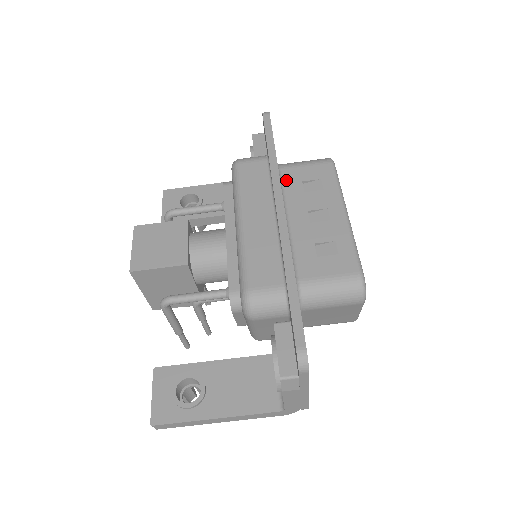
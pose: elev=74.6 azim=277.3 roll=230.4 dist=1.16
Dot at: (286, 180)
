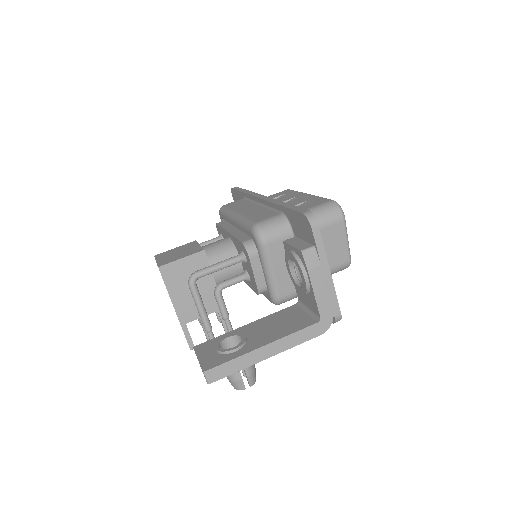
Dot at: occluded
